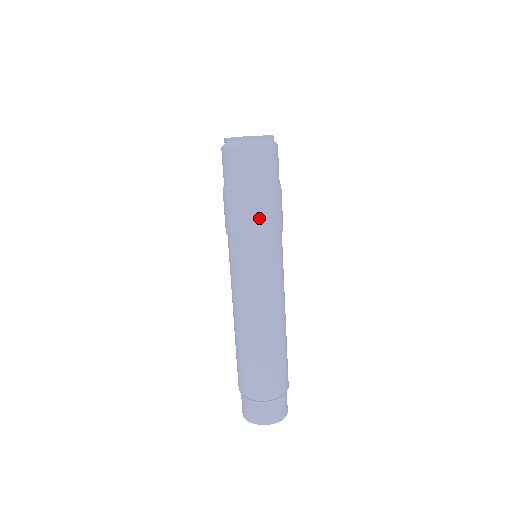
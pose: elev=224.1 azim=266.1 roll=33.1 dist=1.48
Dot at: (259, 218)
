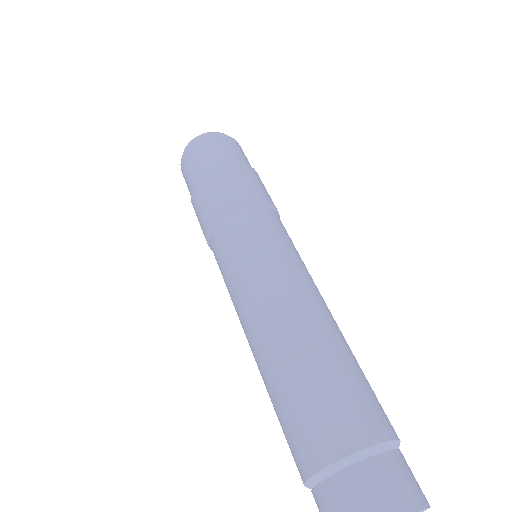
Dot at: (213, 199)
